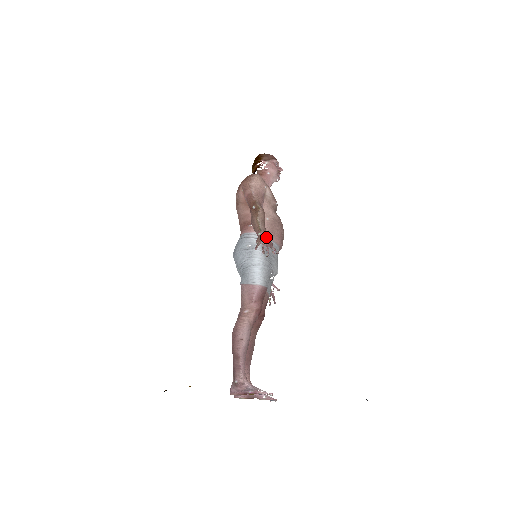
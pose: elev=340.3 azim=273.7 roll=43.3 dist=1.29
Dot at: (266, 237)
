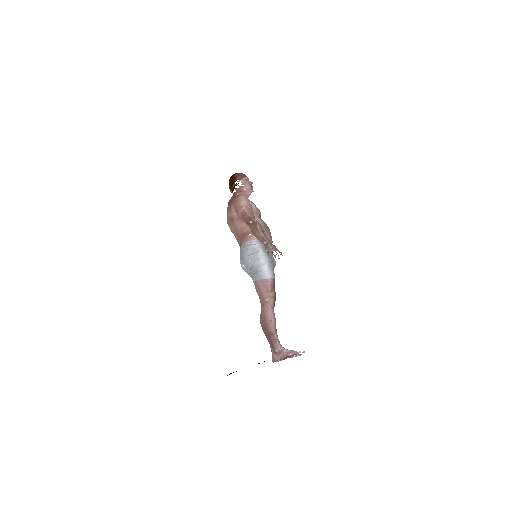
Dot at: (271, 244)
